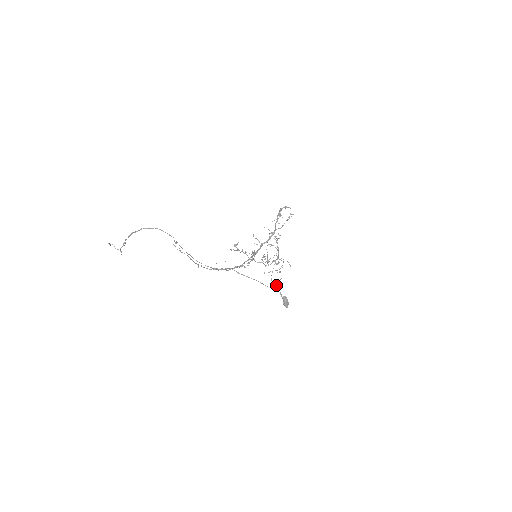
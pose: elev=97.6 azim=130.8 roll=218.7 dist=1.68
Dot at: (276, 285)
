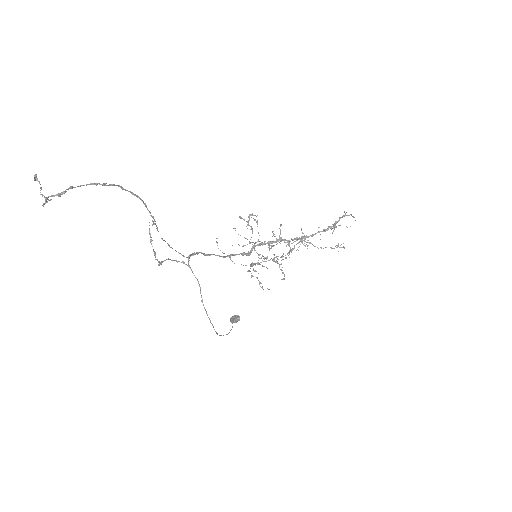
Dot at: (237, 317)
